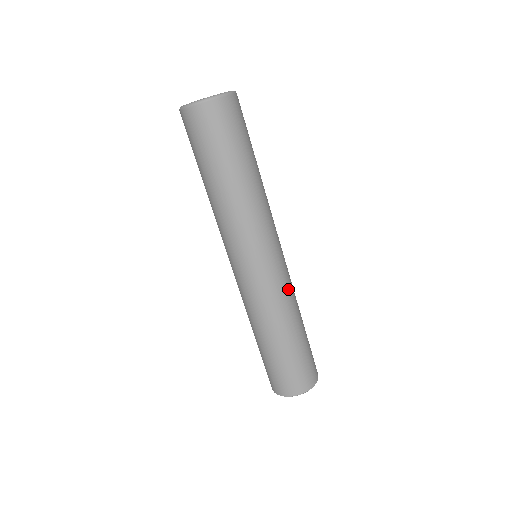
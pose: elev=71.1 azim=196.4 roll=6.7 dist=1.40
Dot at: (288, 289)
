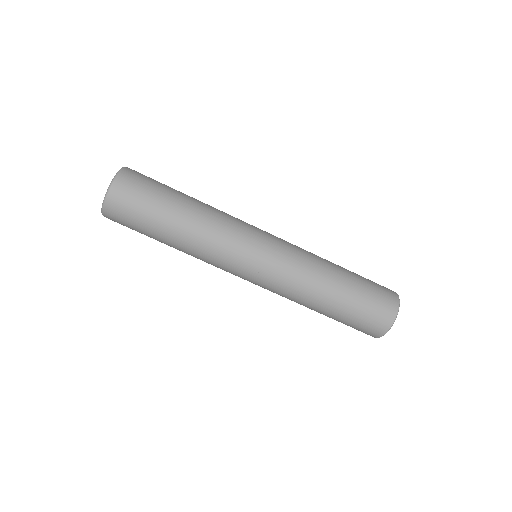
Dot at: (298, 263)
